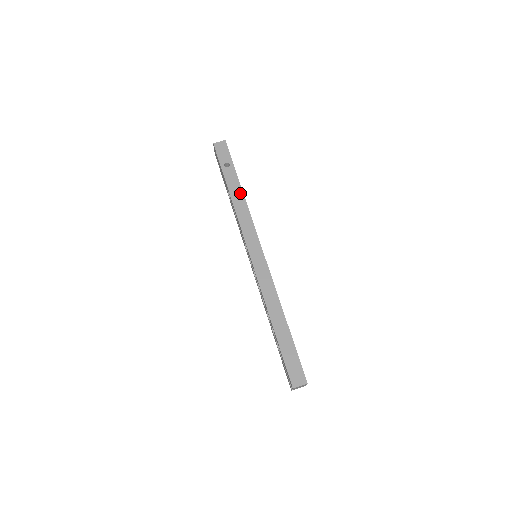
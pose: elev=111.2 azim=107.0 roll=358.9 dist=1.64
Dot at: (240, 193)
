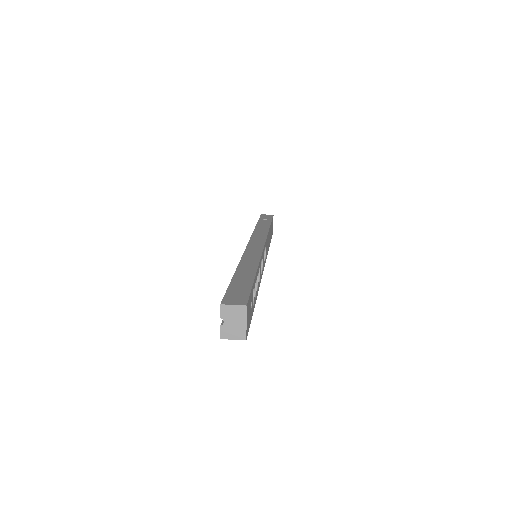
Dot at: (266, 227)
